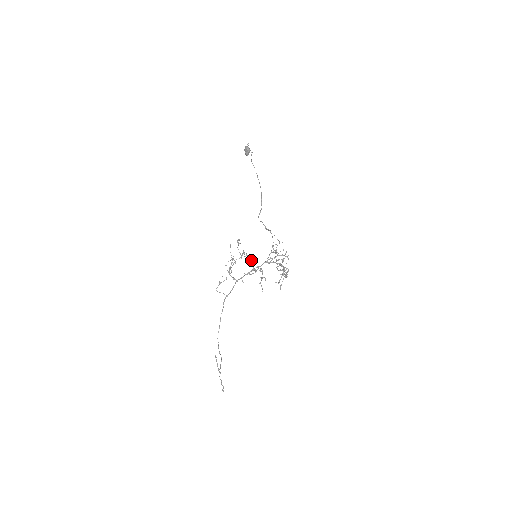
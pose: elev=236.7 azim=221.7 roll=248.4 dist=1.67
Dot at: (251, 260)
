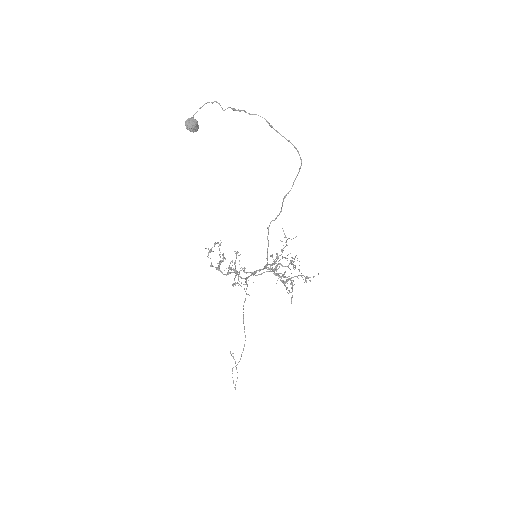
Dot at: (225, 274)
